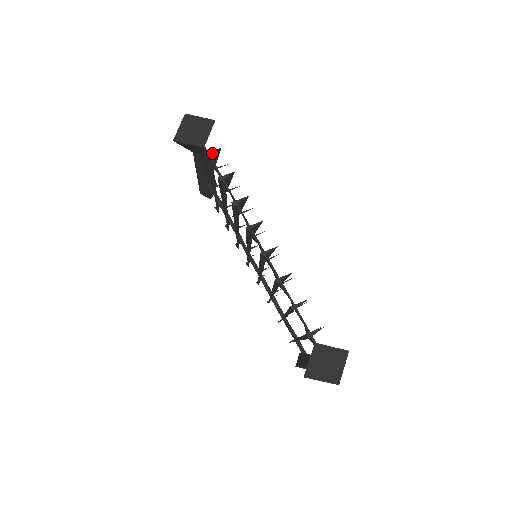
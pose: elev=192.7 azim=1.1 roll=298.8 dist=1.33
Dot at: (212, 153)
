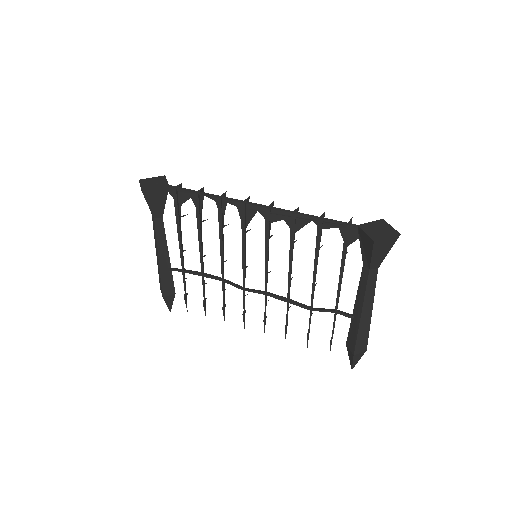
Dot at: (178, 186)
